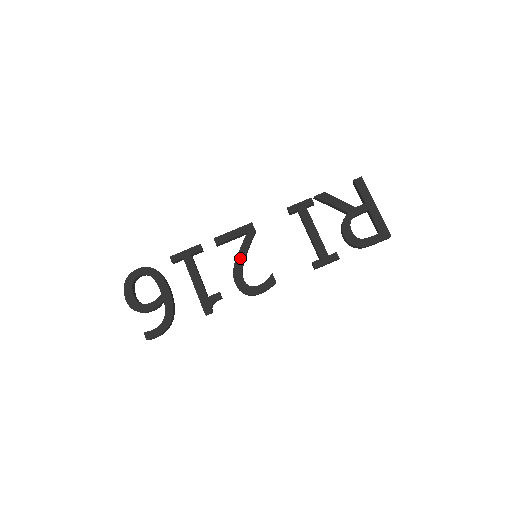
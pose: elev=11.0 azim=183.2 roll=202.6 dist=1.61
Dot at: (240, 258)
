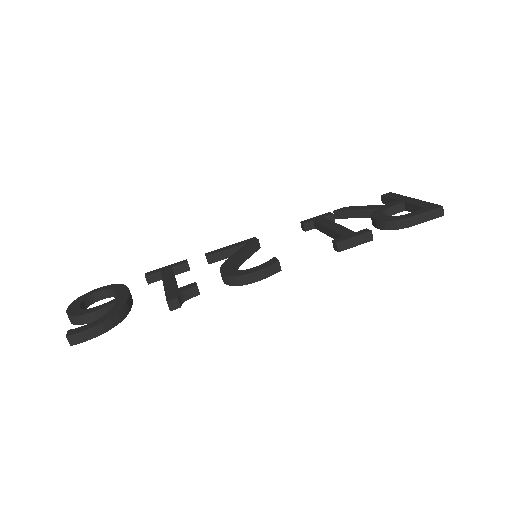
Dot at: (233, 257)
